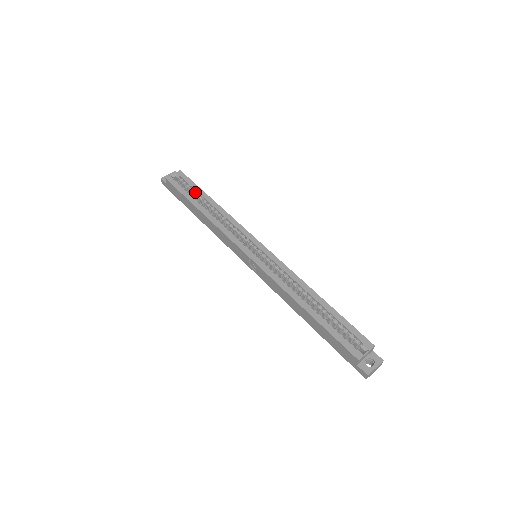
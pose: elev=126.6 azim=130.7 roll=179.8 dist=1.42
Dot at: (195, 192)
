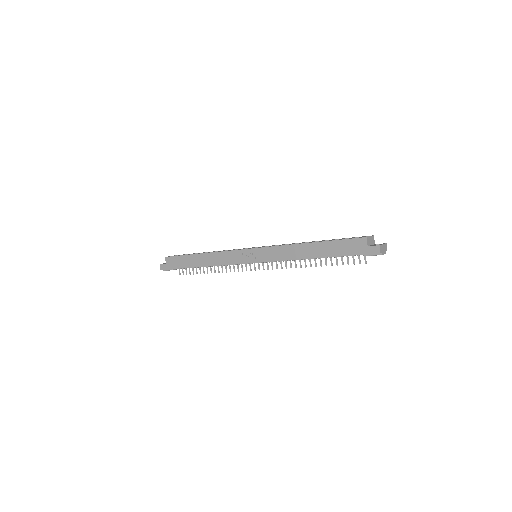
Dot at: occluded
